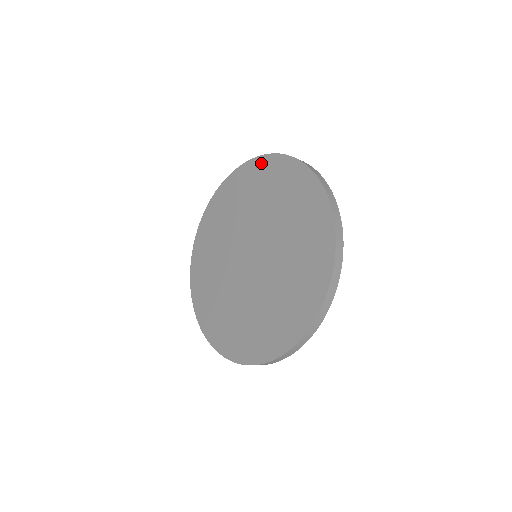
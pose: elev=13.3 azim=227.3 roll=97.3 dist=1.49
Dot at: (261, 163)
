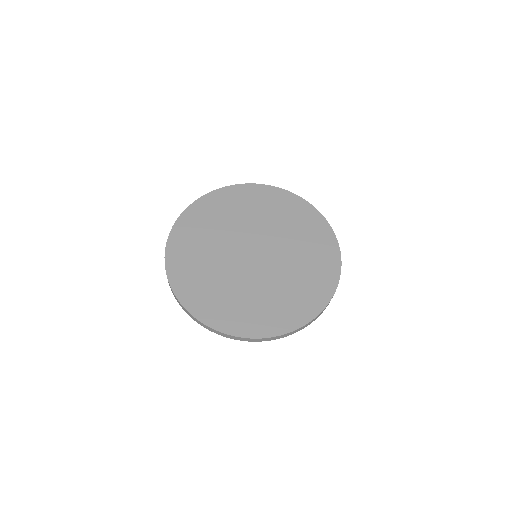
Dot at: (305, 206)
